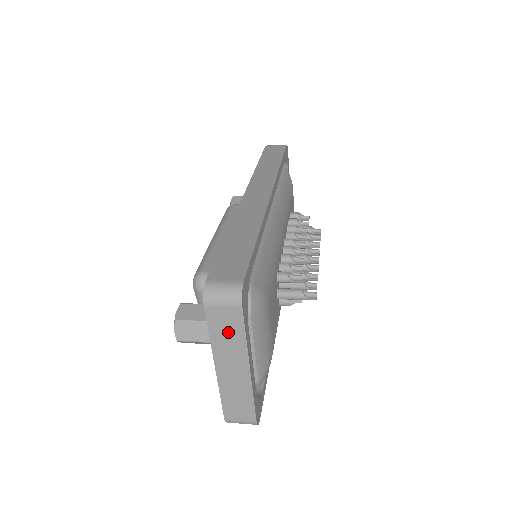
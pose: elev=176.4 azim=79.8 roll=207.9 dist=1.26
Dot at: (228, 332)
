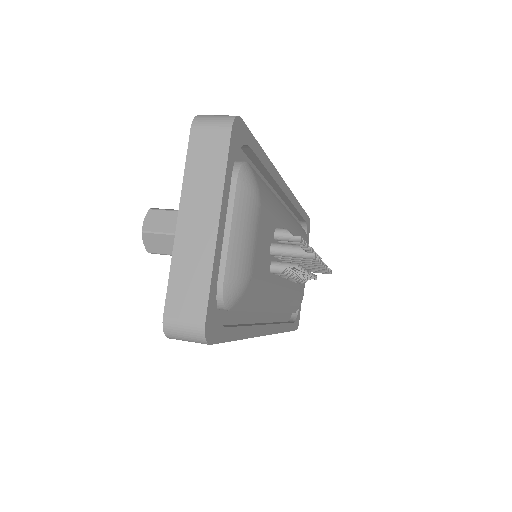
Dot at: (207, 164)
